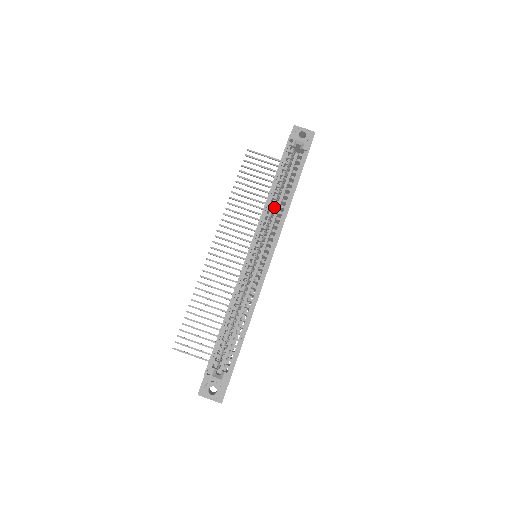
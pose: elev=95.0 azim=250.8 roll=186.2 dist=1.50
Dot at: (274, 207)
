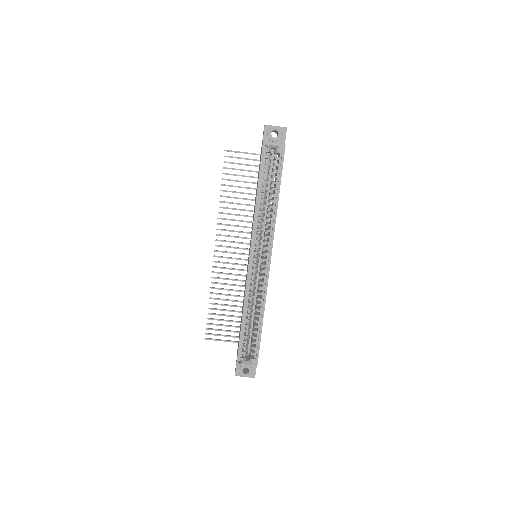
Dot at: (263, 214)
